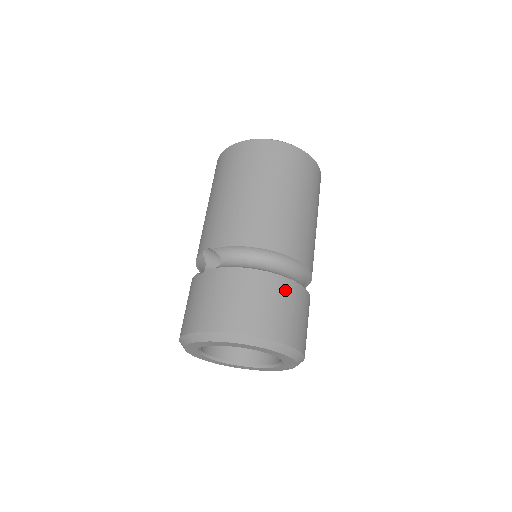
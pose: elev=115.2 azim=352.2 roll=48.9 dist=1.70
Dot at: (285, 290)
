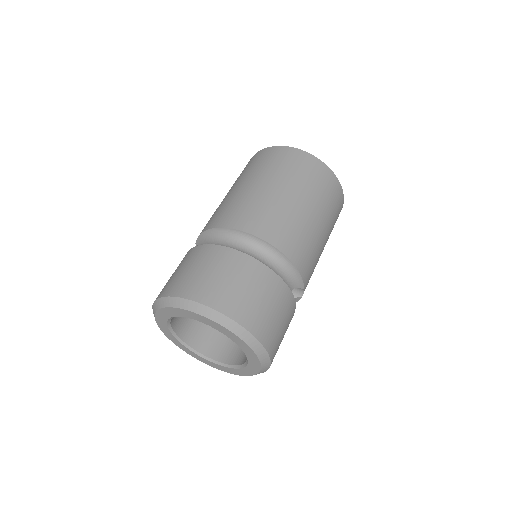
Dot at: (227, 259)
